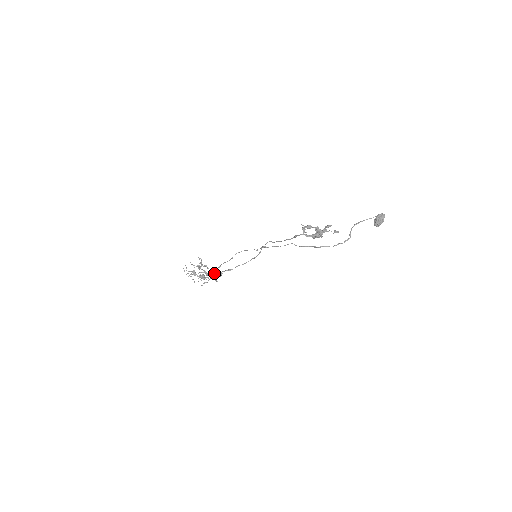
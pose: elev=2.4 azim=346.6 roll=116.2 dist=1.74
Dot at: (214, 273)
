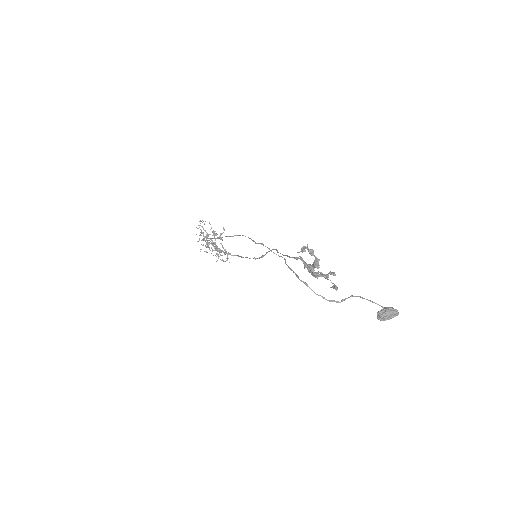
Dot at: occluded
